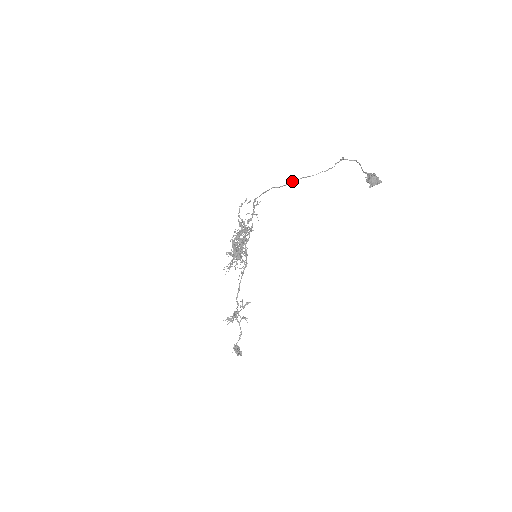
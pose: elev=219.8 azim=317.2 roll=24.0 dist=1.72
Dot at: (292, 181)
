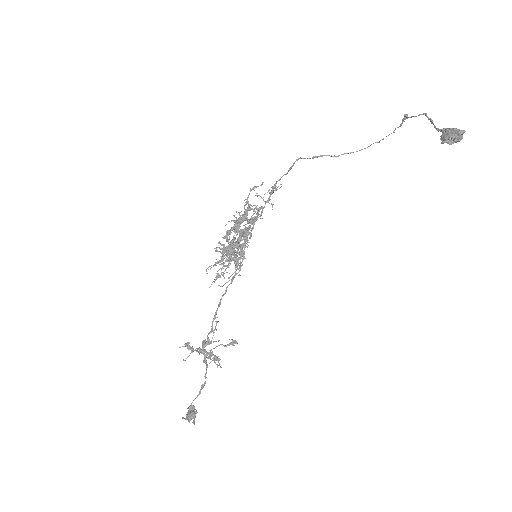
Dot at: (328, 155)
